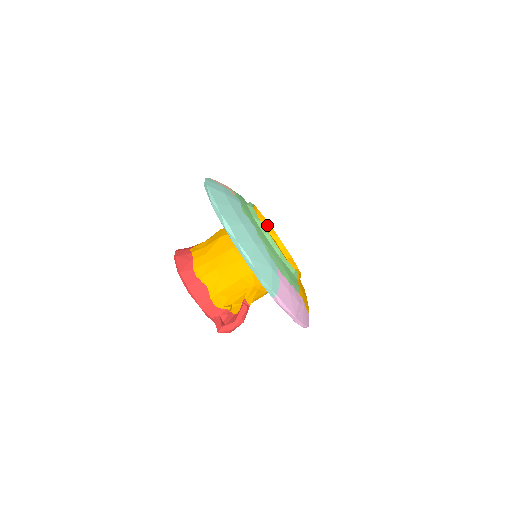
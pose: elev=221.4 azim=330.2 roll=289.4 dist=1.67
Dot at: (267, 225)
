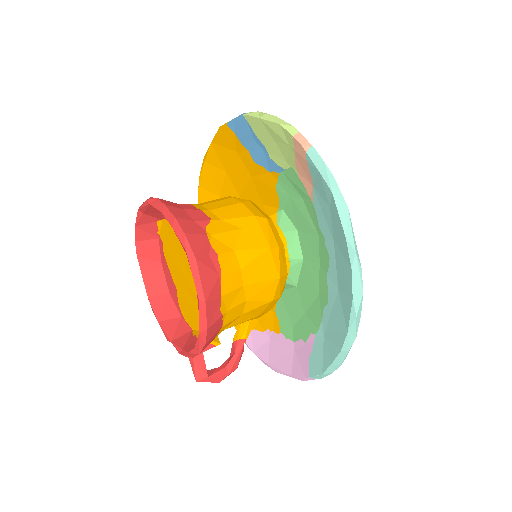
Dot at: occluded
